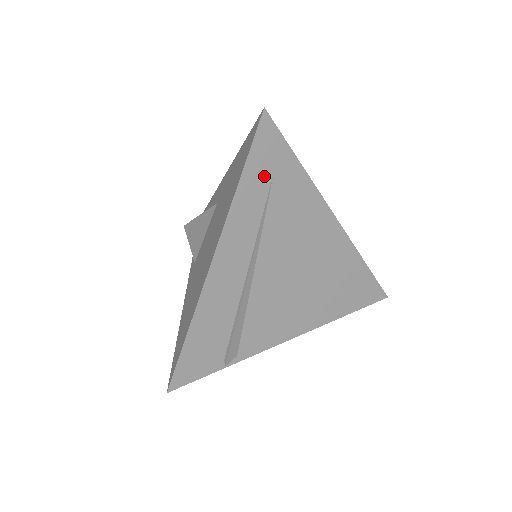
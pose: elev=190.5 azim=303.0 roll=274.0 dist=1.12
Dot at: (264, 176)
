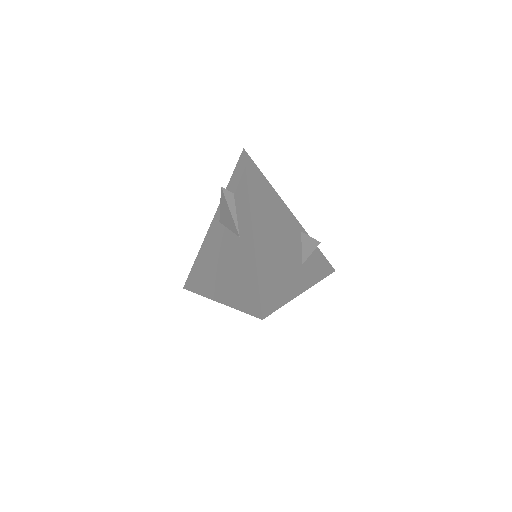
Dot at: occluded
